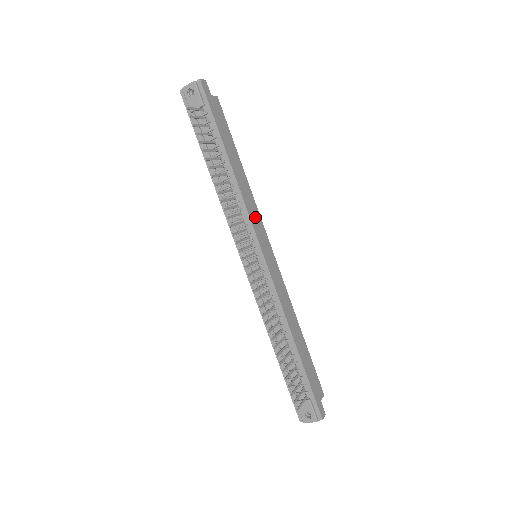
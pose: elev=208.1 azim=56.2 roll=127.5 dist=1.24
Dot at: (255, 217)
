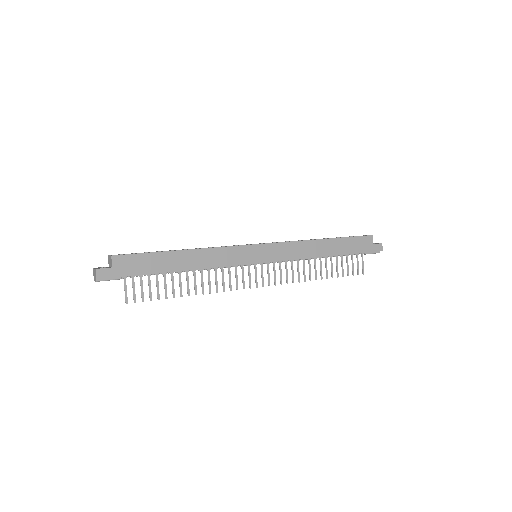
Dot at: (230, 256)
